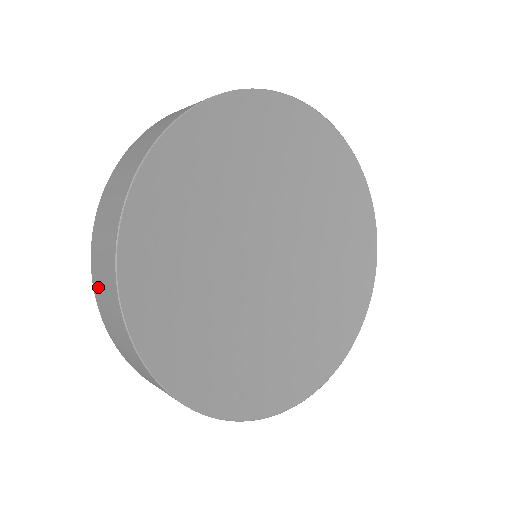
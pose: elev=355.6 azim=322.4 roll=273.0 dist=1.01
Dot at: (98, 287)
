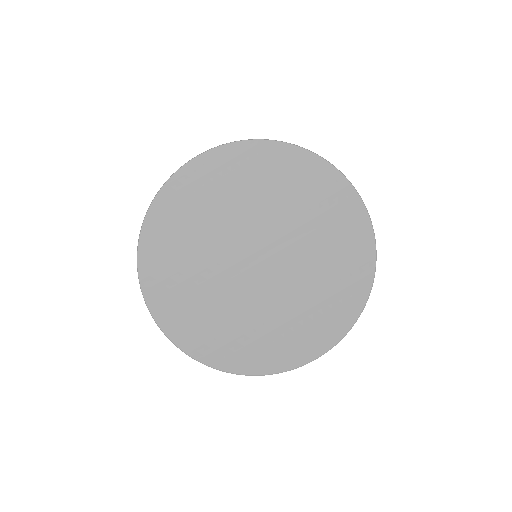
Dot at: occluded
